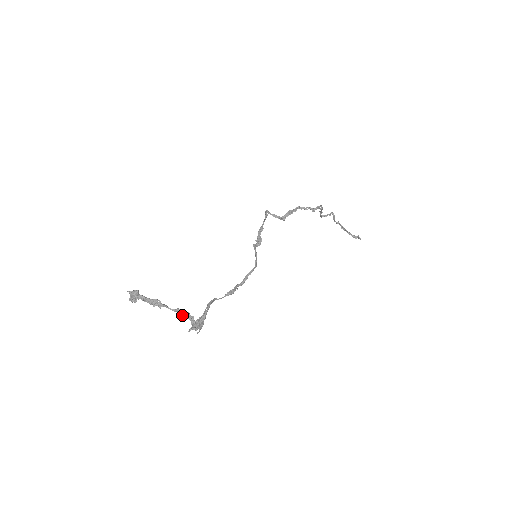
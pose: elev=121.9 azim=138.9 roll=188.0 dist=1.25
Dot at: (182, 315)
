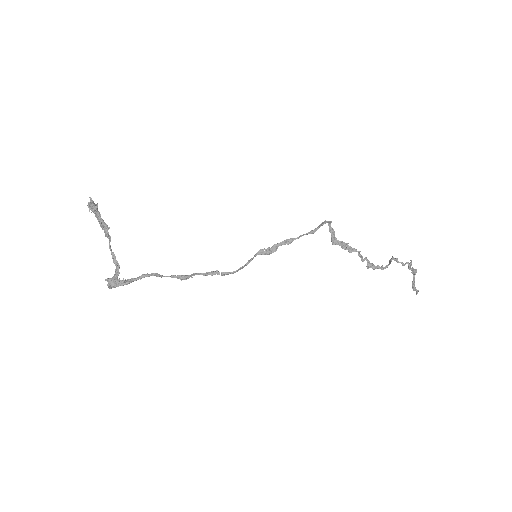
Dot at: (113, 262)
